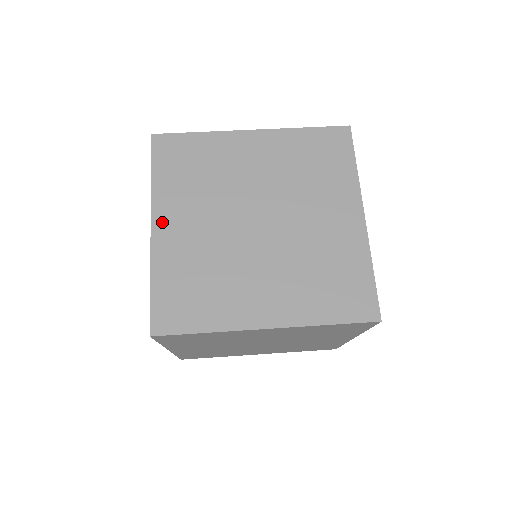
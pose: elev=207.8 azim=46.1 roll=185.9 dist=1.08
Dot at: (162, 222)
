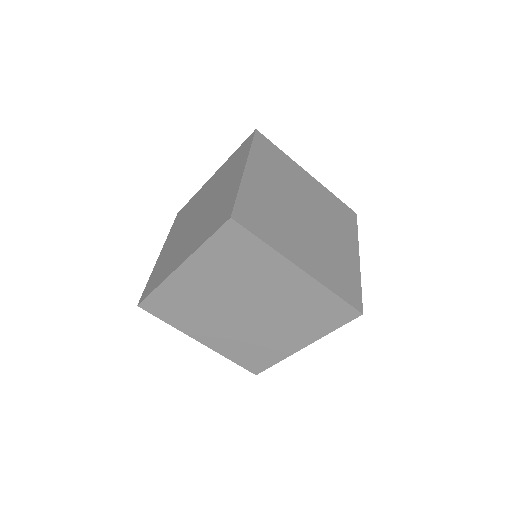
Dot at: (252, 170)
